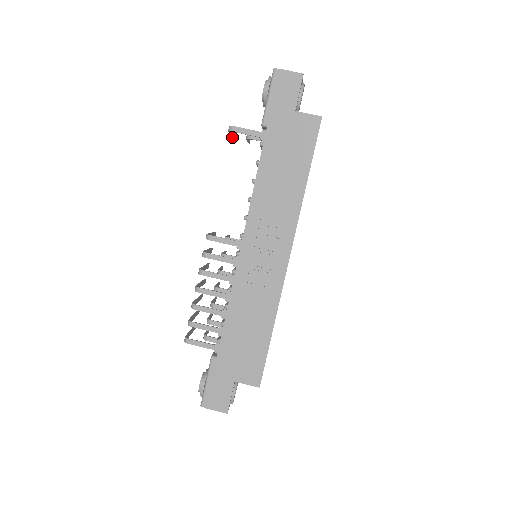
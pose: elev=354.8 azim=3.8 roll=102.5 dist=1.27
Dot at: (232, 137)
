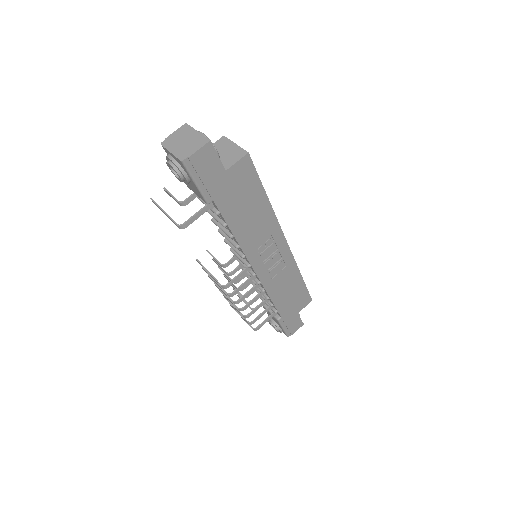
Dot at: occluded
